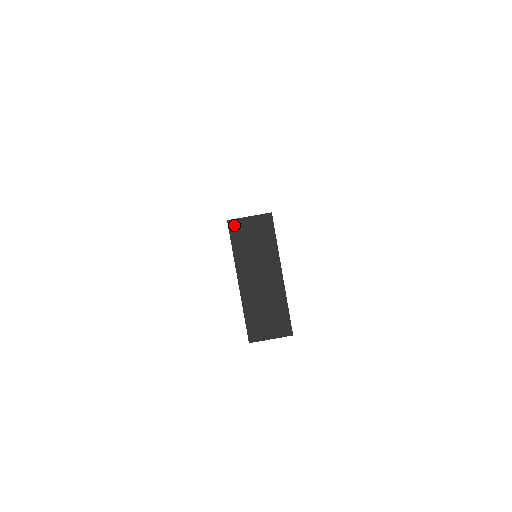
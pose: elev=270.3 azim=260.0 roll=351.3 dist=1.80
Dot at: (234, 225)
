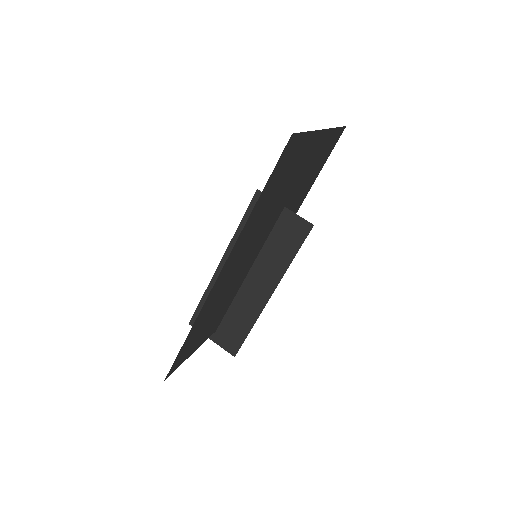
Dot at: occluded
